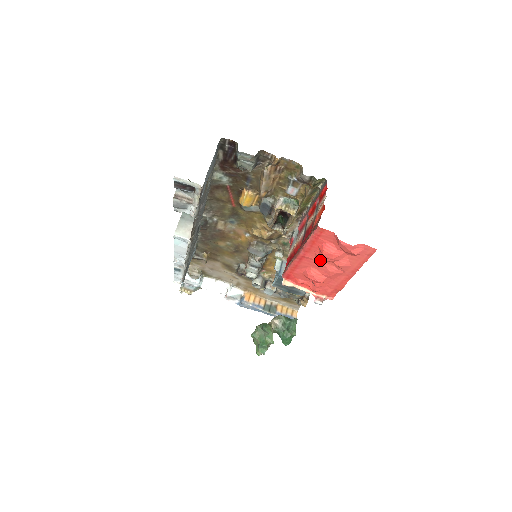
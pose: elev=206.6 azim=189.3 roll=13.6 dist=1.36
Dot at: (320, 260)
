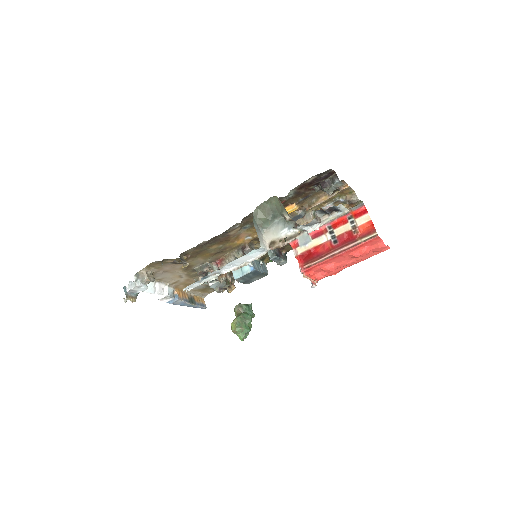
Dot at: (348, 257)
